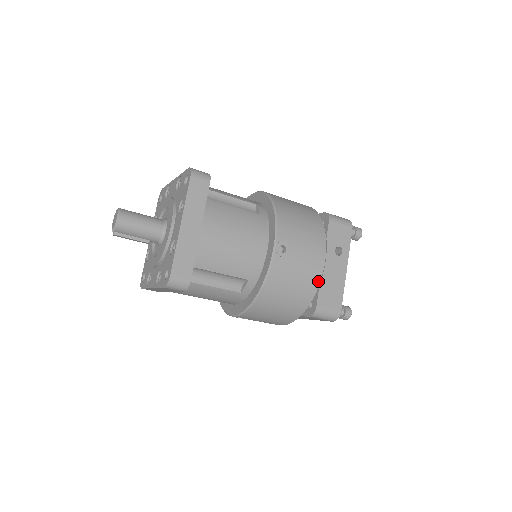
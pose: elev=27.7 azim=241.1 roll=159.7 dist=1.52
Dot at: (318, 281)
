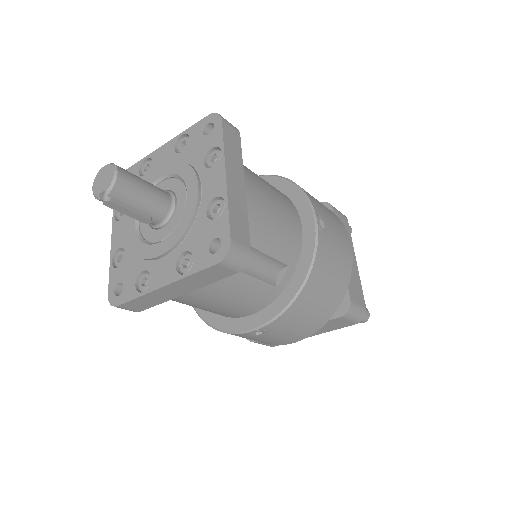
Dot at: (350, 268)
